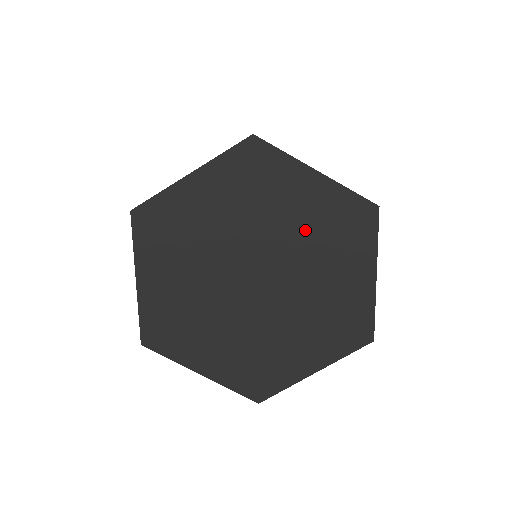
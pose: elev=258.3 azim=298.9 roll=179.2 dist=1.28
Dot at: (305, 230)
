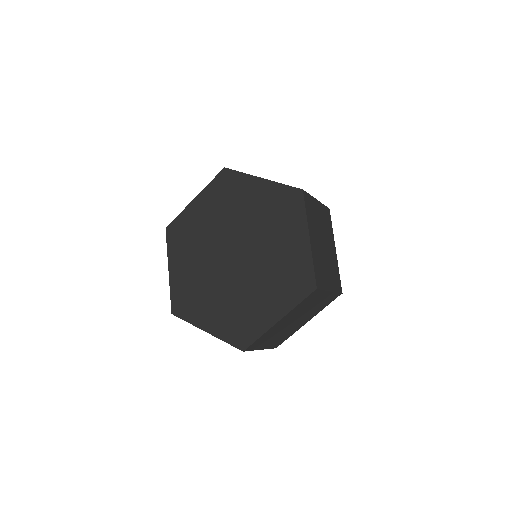
Dot at: (275, 259)
